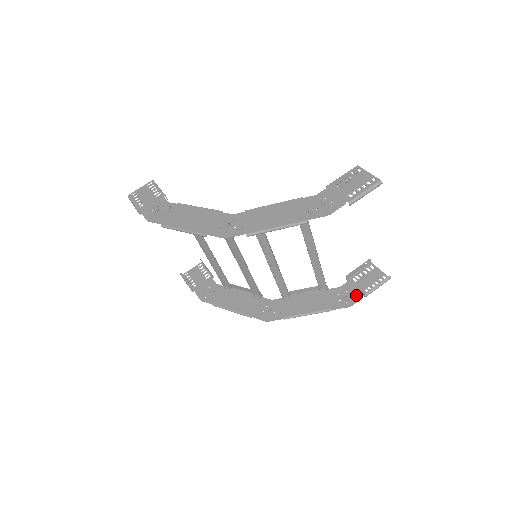
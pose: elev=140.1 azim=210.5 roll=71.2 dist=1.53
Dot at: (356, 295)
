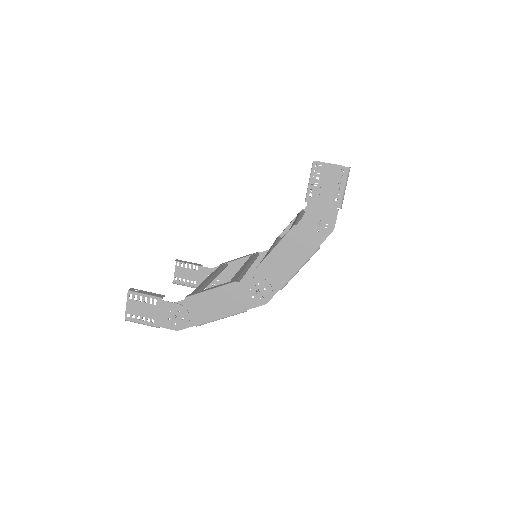
Dot at: occluded
